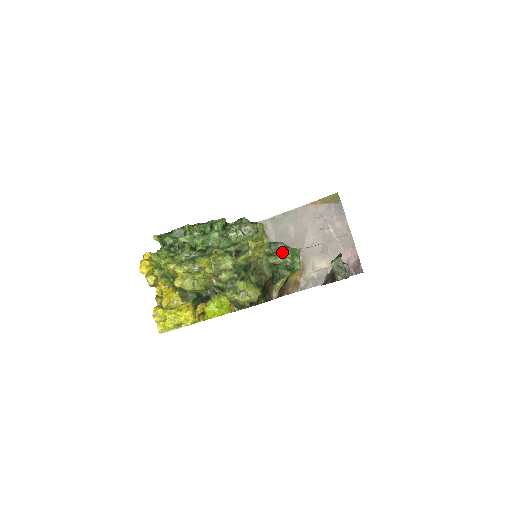
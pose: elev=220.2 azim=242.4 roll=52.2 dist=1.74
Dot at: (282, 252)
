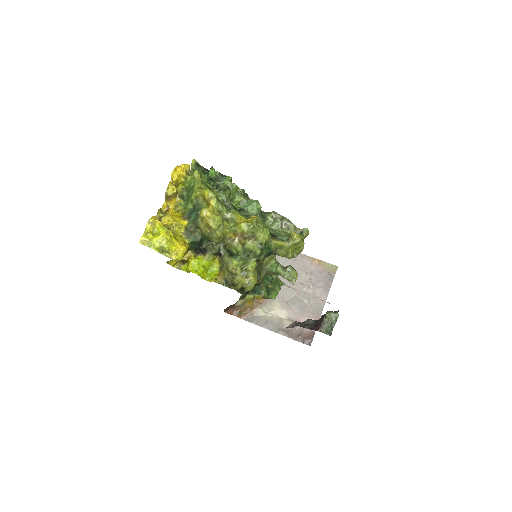
Dot at: (293, 270)
